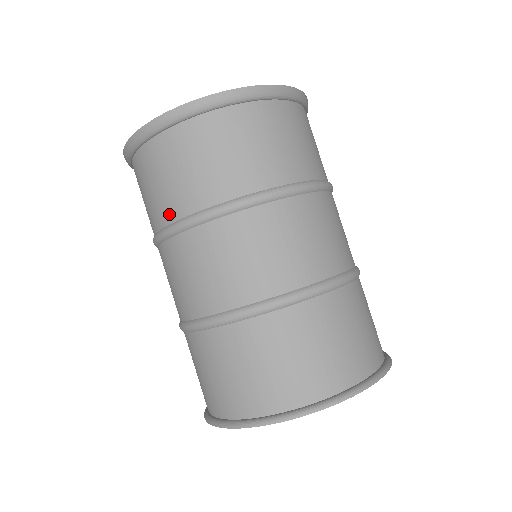
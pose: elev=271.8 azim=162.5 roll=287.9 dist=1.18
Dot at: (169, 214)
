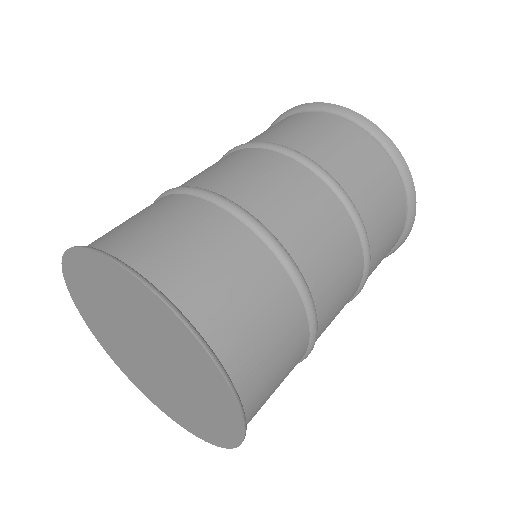
Dot at: (252, 141)
